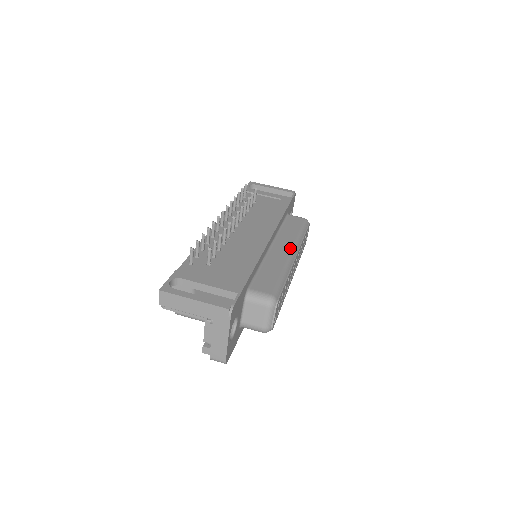
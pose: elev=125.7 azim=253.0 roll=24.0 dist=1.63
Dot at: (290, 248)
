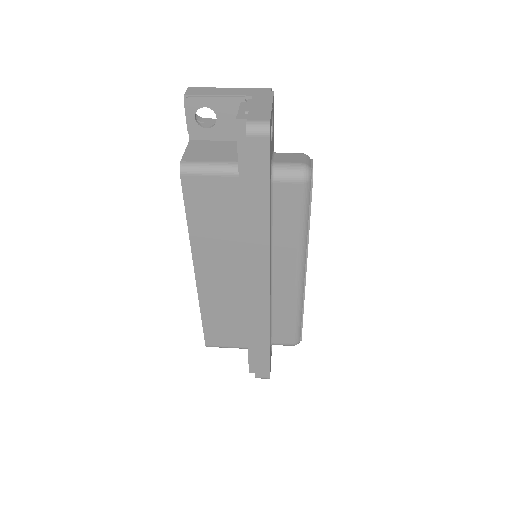
Dot at: occluded
